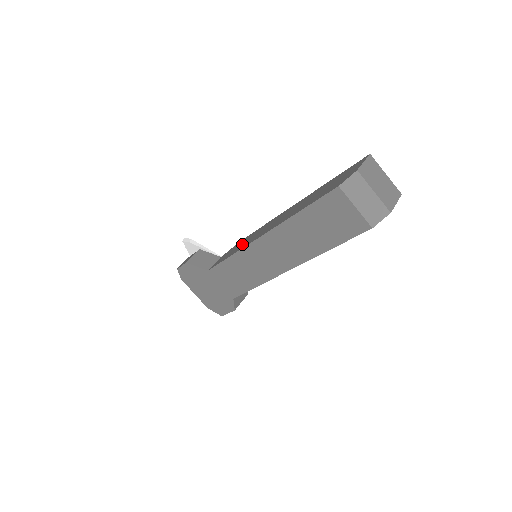
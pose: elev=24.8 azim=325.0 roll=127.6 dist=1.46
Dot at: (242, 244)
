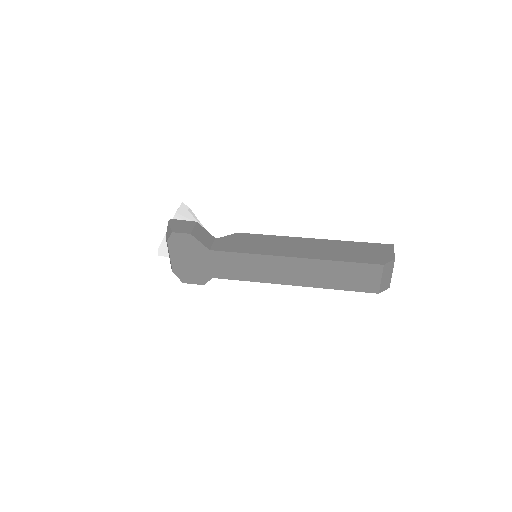
Dot at: (256, 245)
